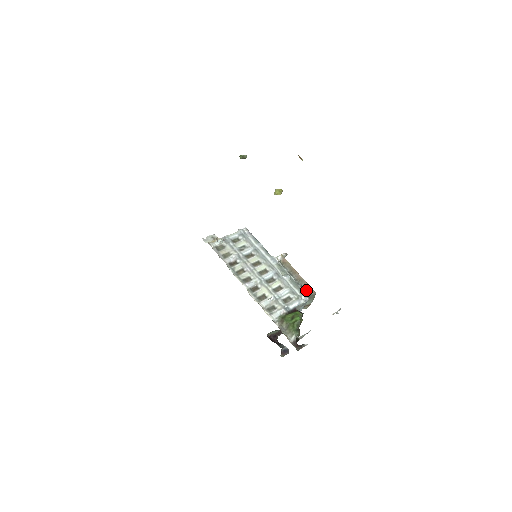
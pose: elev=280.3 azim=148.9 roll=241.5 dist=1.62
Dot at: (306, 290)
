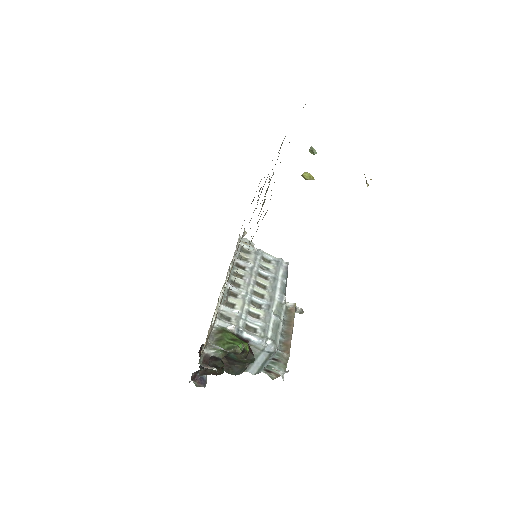
Dot at: (283, 346)
